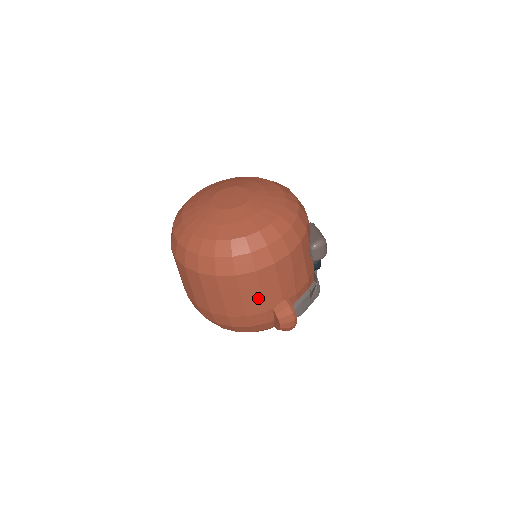
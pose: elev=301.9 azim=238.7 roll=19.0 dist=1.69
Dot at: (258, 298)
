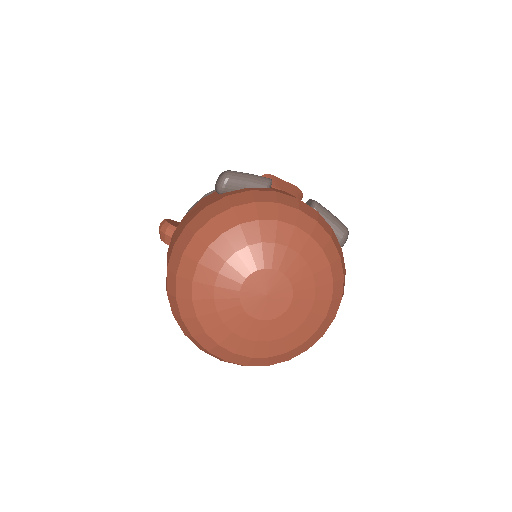
Dot at: occluded
